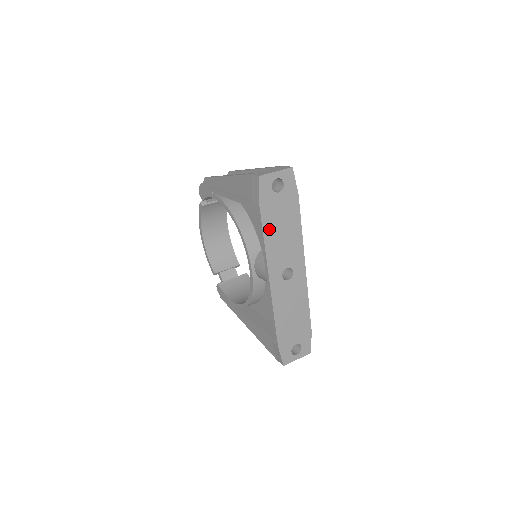
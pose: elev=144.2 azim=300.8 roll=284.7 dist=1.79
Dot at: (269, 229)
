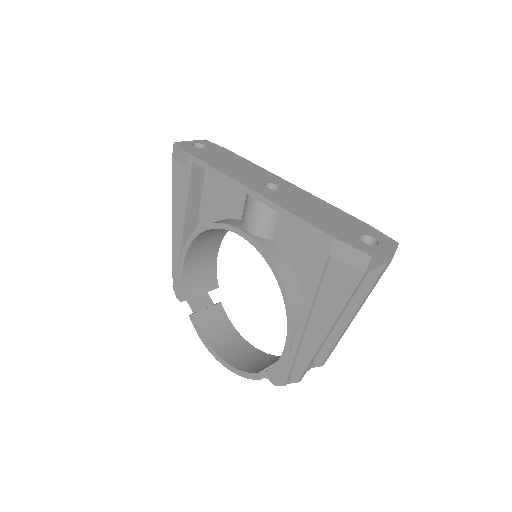
Dot at: (215, 164)
